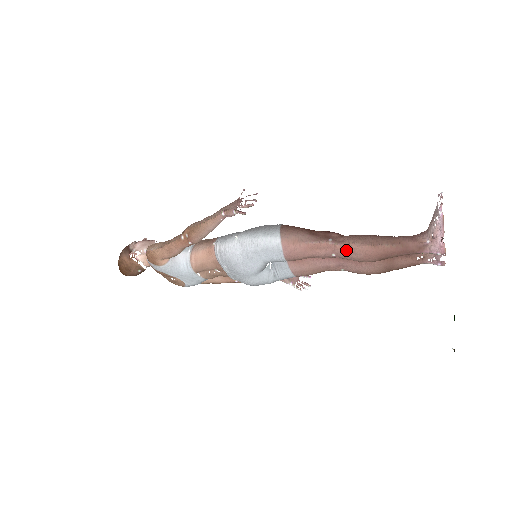
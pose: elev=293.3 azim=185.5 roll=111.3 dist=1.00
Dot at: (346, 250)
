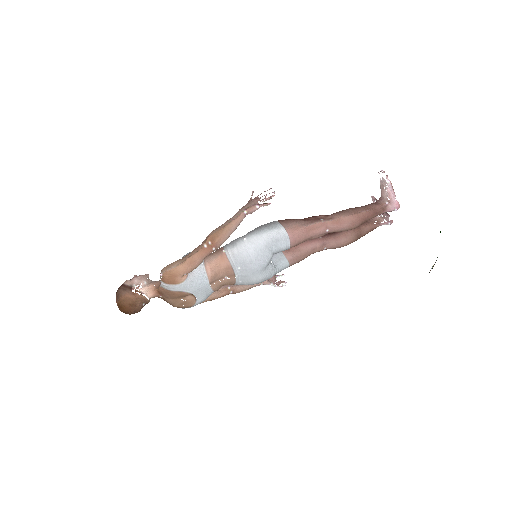
Dot at: (337, 223)
